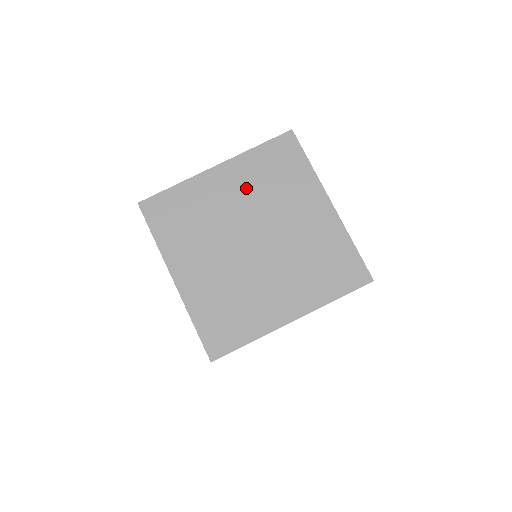
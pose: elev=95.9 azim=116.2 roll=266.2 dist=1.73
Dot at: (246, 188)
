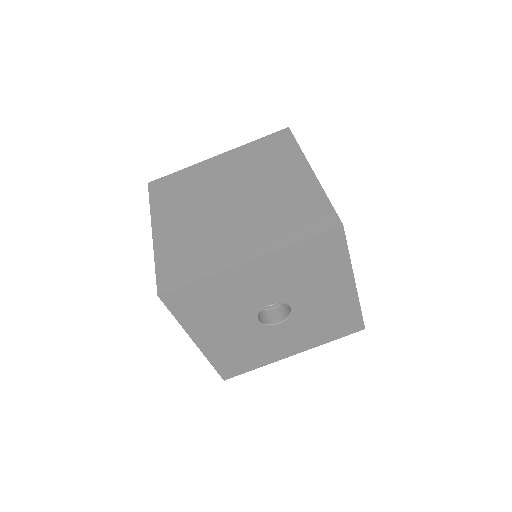
Dot at: (238, 166)
